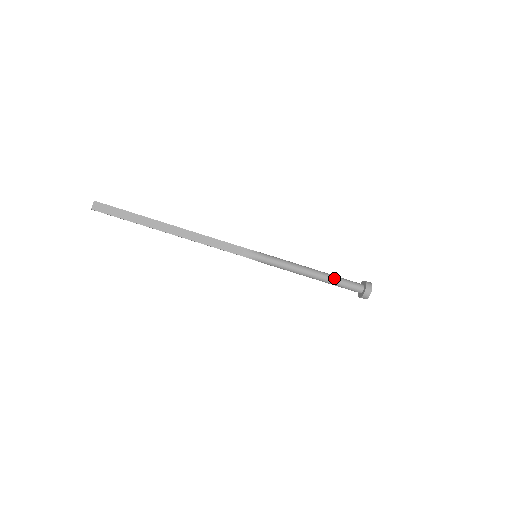
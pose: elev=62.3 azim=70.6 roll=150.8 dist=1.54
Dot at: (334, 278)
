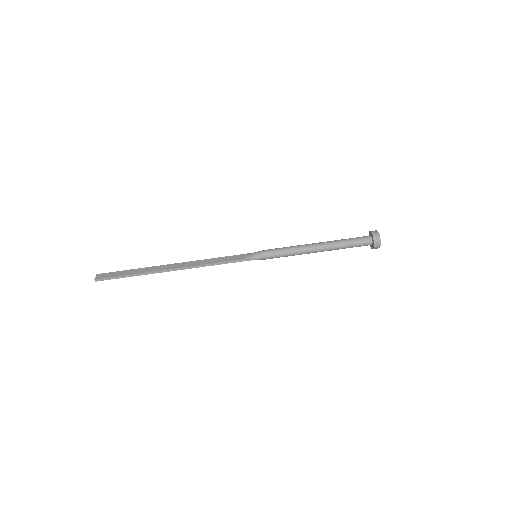
Dot at: (337, 240)
